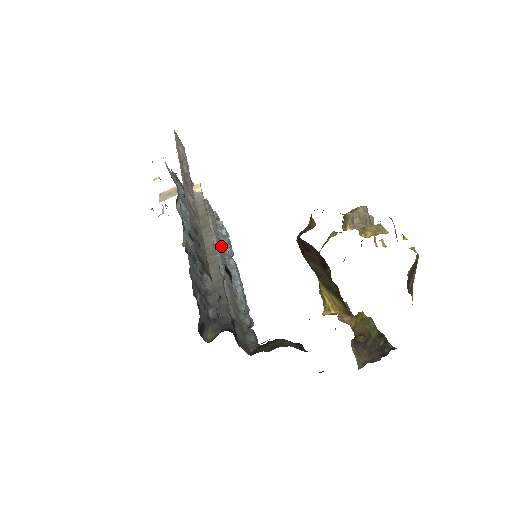
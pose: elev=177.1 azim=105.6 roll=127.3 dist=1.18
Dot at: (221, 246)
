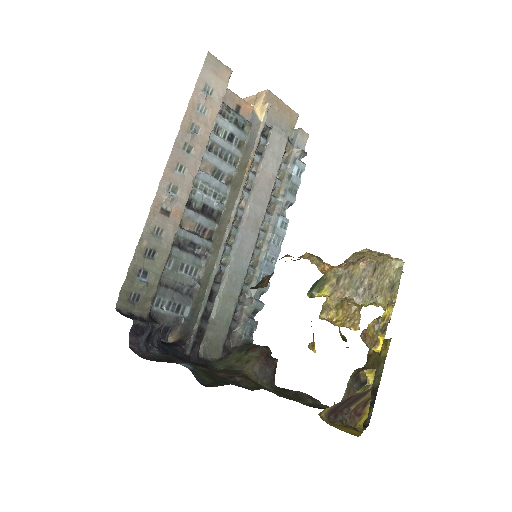
Dot at: (263, 204)
